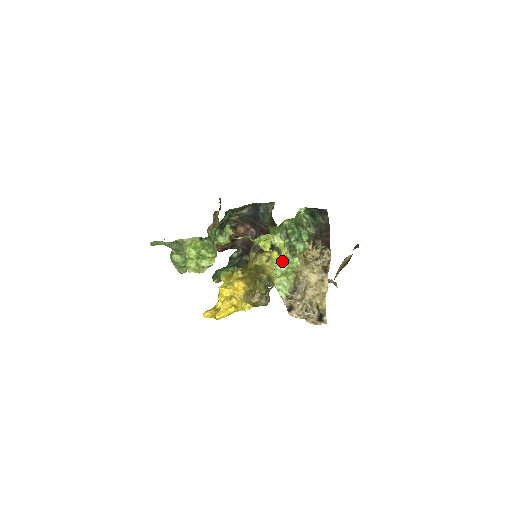
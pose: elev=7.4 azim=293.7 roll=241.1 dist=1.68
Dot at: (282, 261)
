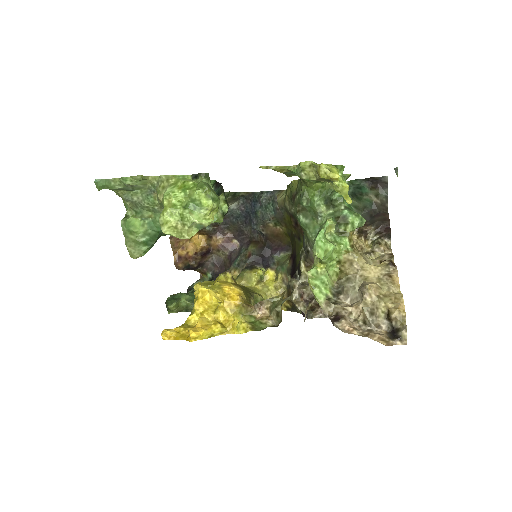
Dot at: (325, 237)
